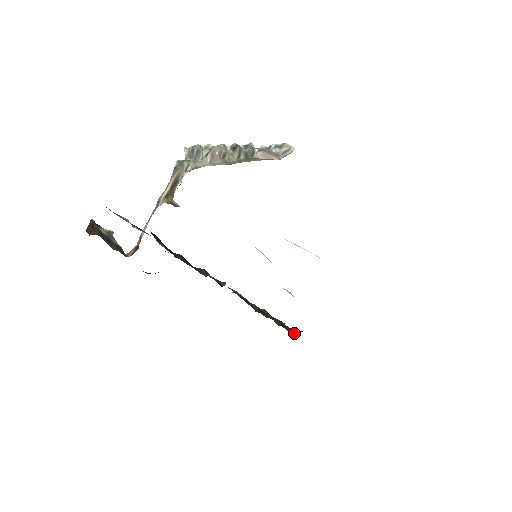
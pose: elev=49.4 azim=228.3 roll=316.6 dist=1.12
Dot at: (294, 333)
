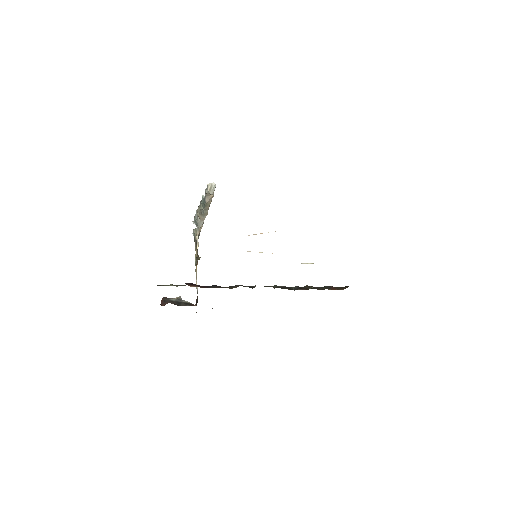
Dot at: (343, 289)
